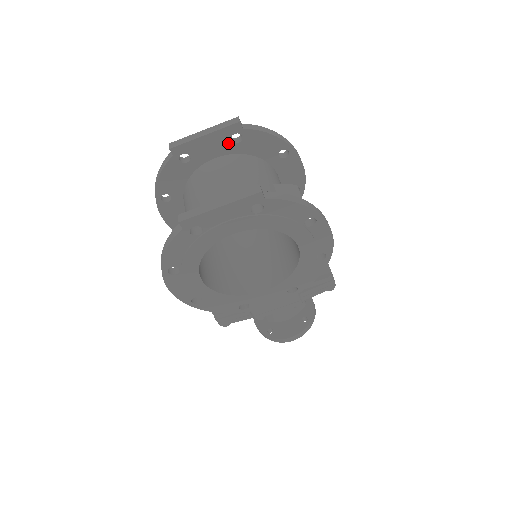
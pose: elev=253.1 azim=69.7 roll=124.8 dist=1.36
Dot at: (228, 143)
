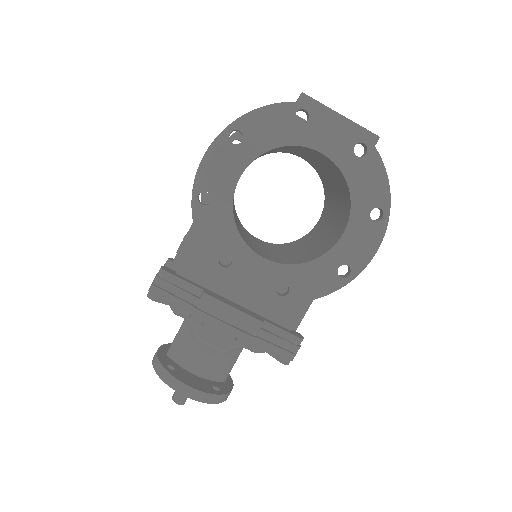
Dot at: occluded
